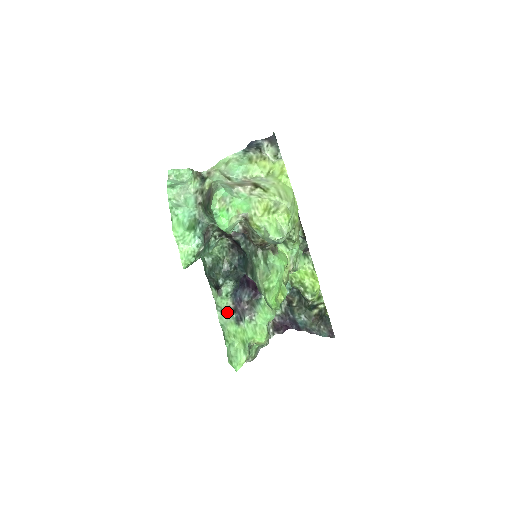
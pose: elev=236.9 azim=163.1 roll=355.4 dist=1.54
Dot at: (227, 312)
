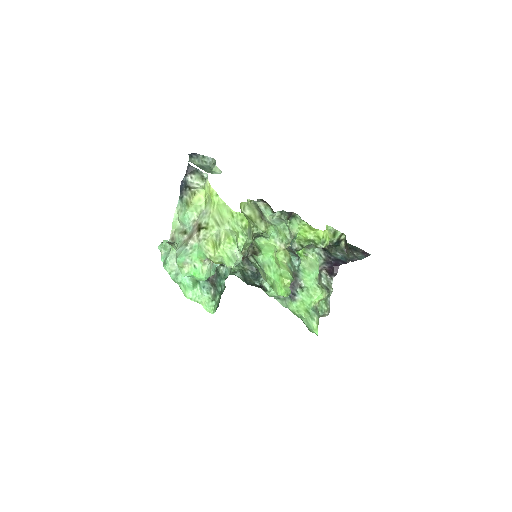
Dot at: (282, 297)
